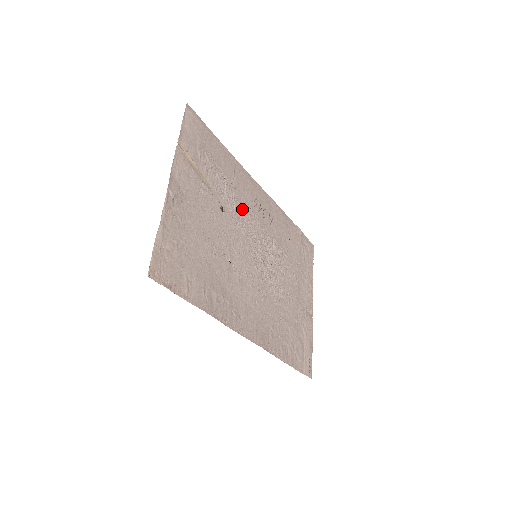
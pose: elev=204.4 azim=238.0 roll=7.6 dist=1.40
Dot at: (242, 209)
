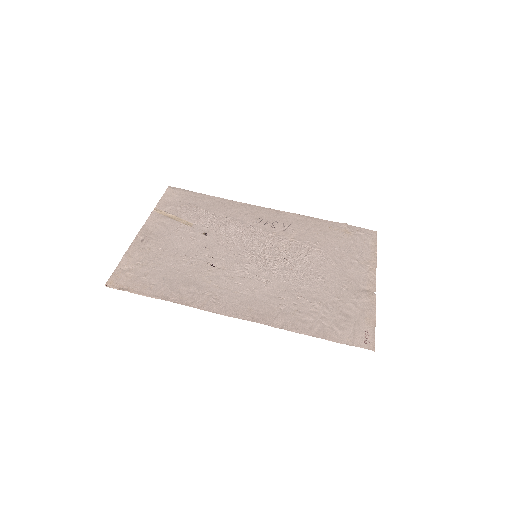
Dot at: (237, 229)
